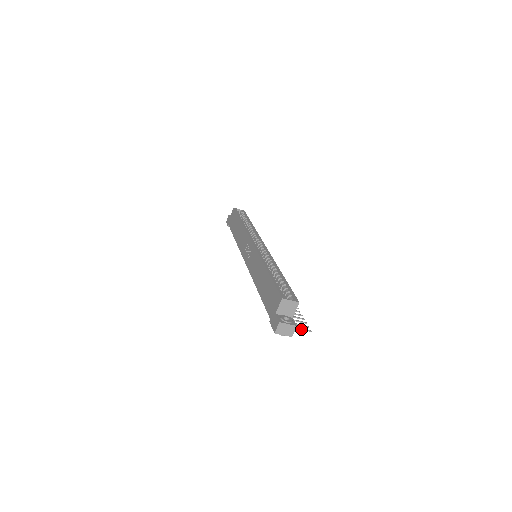
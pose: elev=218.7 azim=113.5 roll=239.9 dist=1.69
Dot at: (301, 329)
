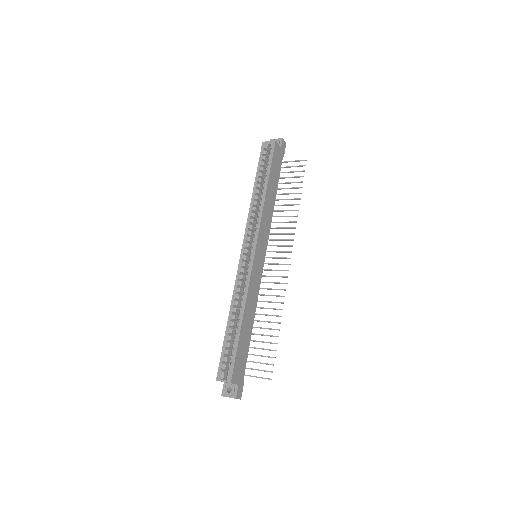
Dot at: (262, 378)
